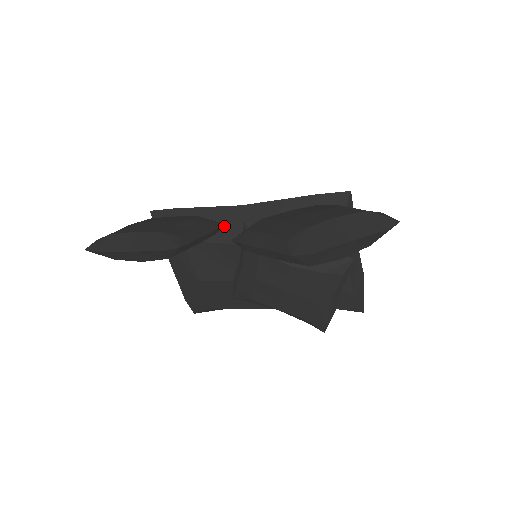
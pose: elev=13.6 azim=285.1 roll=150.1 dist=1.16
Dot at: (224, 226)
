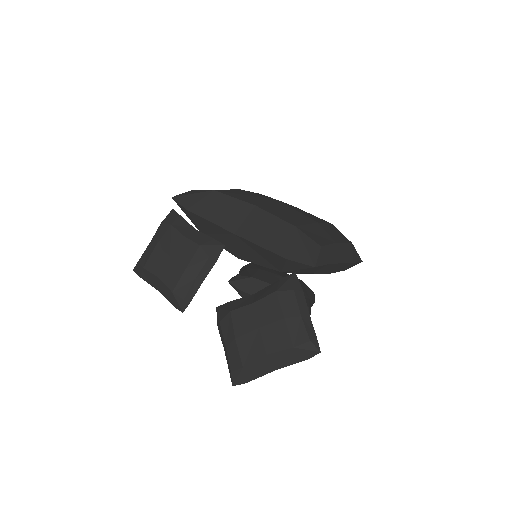
Dot at: (226, 241)
